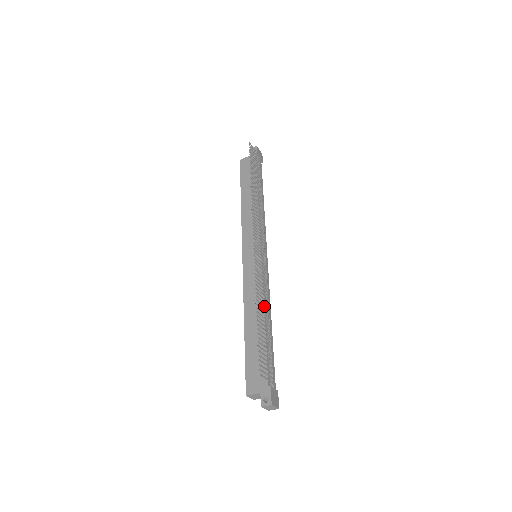
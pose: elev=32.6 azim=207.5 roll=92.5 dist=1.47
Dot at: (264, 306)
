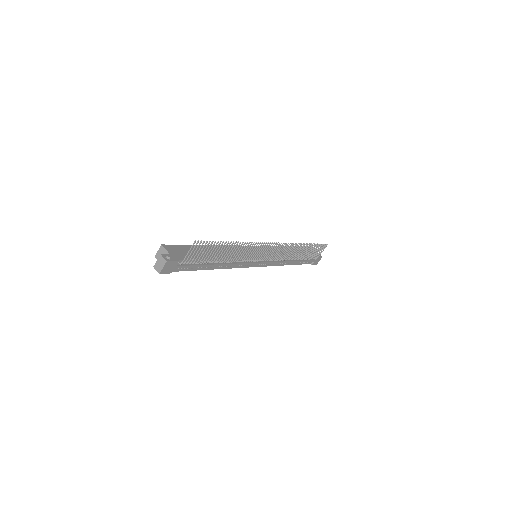
Dot at: (234, 254)
